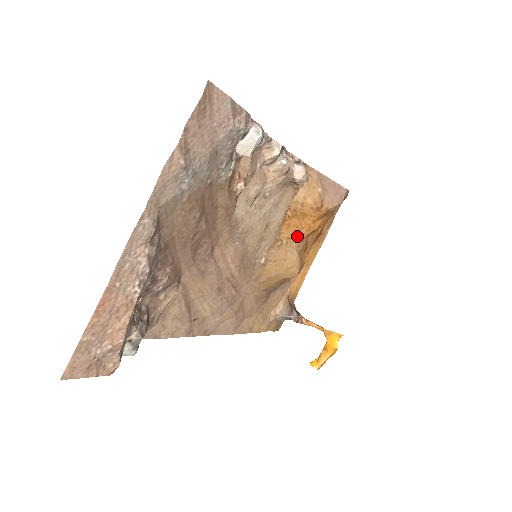
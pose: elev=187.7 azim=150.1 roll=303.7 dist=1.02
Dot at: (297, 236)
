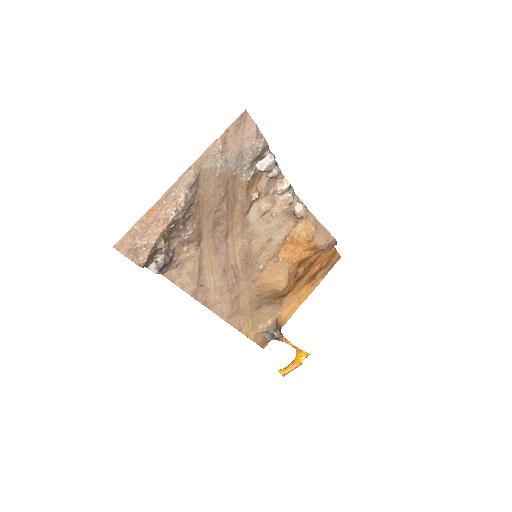
Dot at: (291, 259)
